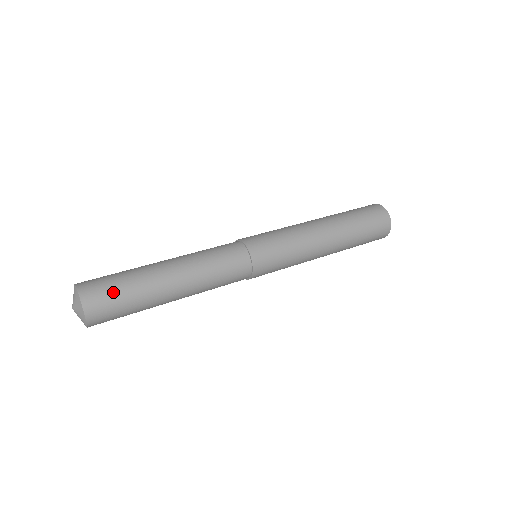
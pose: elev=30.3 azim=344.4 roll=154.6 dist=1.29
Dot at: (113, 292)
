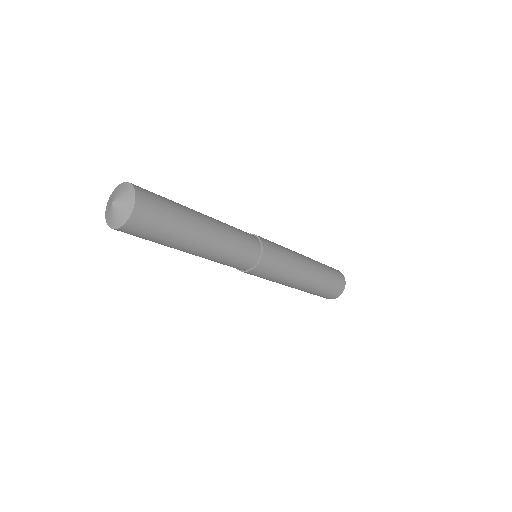
Dot at: (157, 226)
